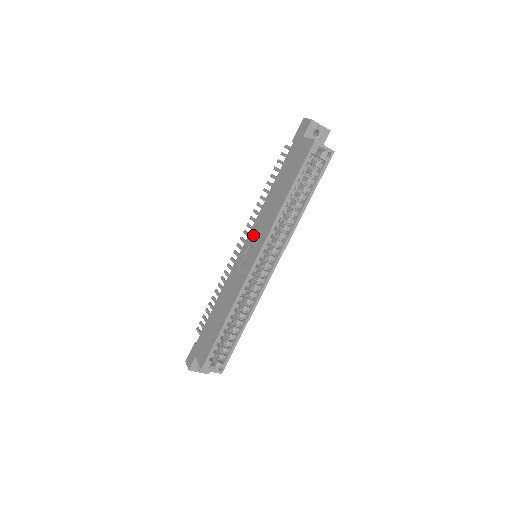
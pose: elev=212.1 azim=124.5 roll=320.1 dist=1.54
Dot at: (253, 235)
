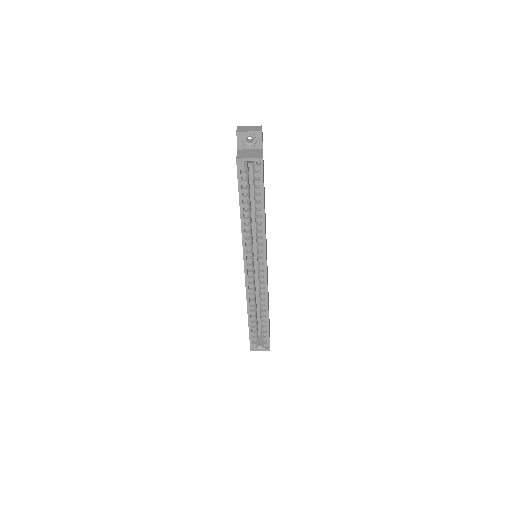
Dot at: occluded
